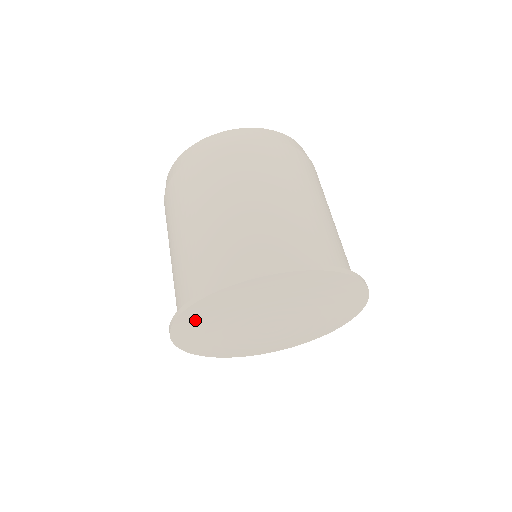
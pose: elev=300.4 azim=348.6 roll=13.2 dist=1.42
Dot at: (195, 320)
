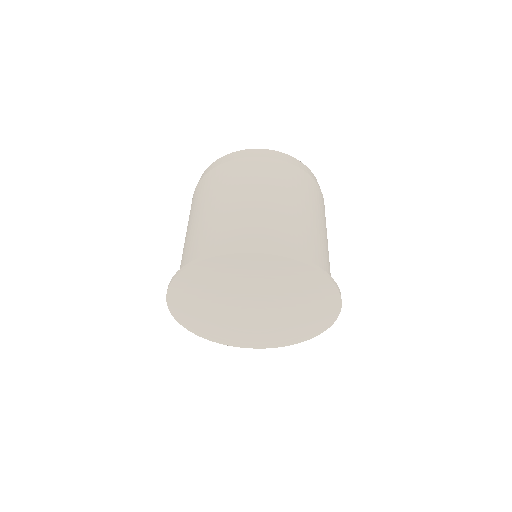
Dot at: (200, 276)
